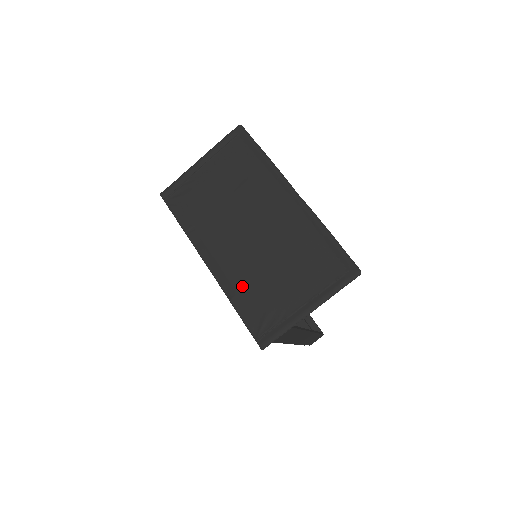
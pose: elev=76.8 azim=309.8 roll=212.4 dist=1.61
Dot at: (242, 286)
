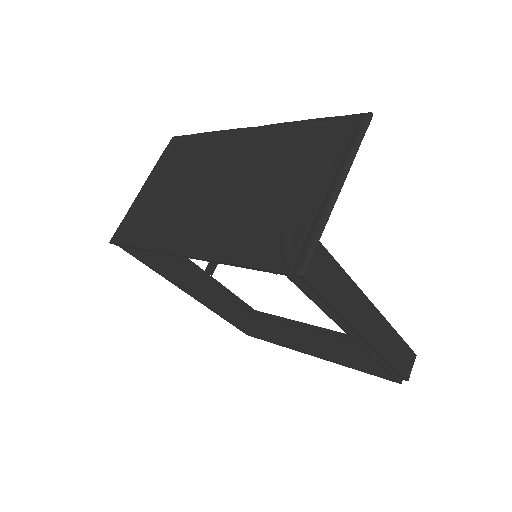
Dot at: (237, 236)
